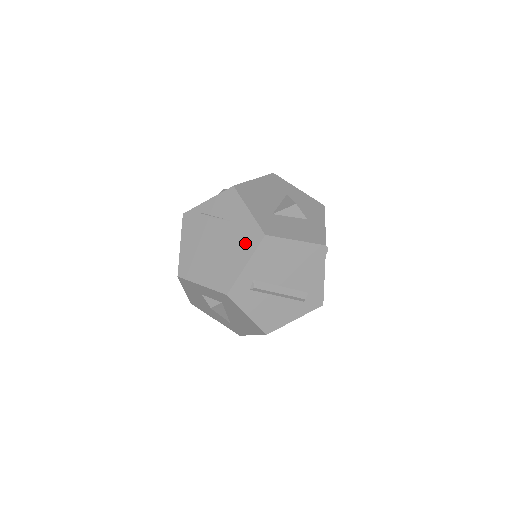
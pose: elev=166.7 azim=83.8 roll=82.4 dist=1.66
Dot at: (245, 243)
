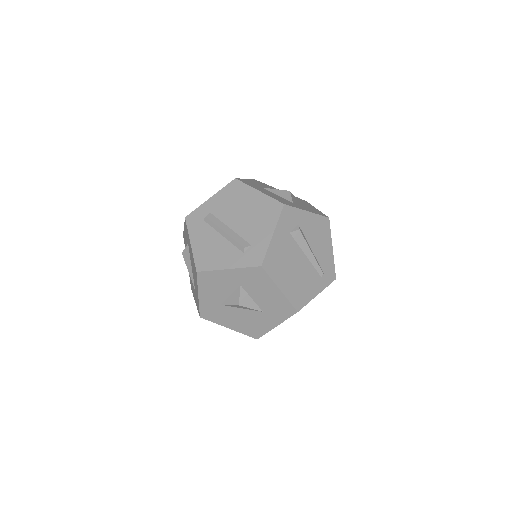
Dot at: occluded
